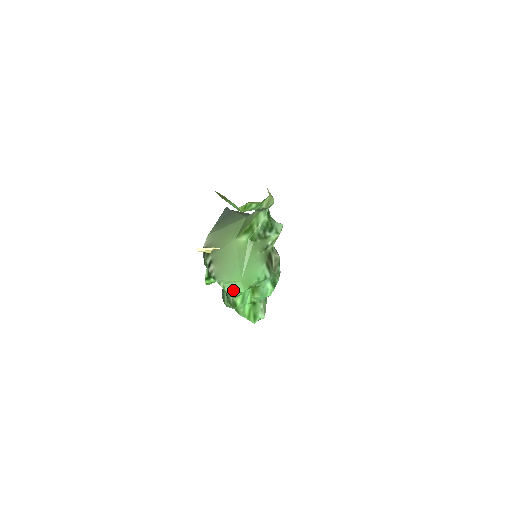
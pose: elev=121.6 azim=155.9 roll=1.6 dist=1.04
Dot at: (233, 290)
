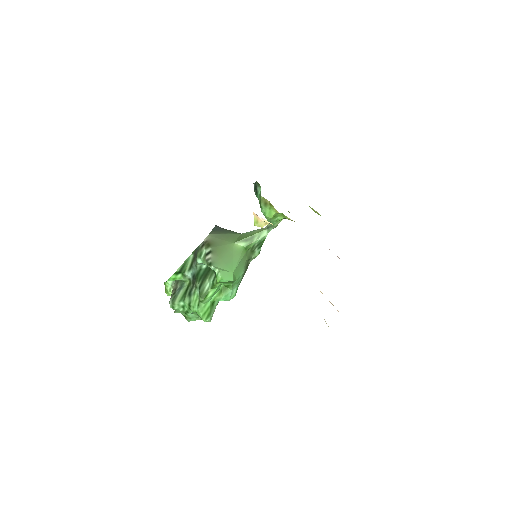
Dot at: (225, 277)
